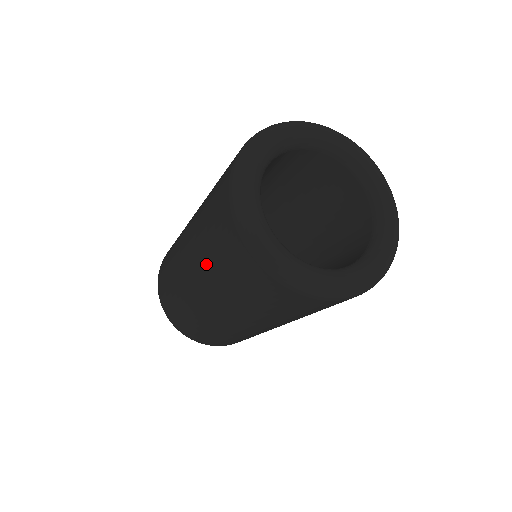
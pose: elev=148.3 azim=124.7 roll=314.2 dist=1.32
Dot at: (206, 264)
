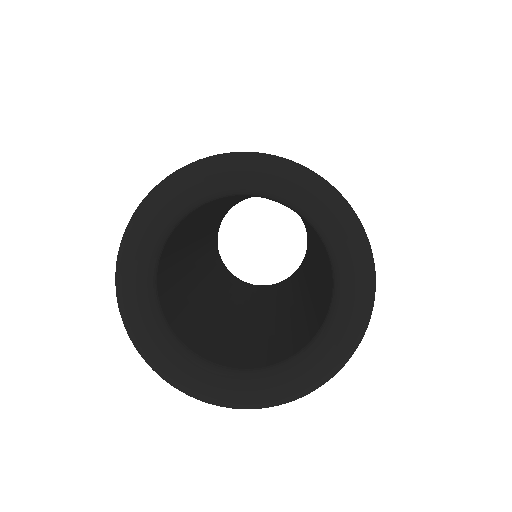
Dot at: occluded
